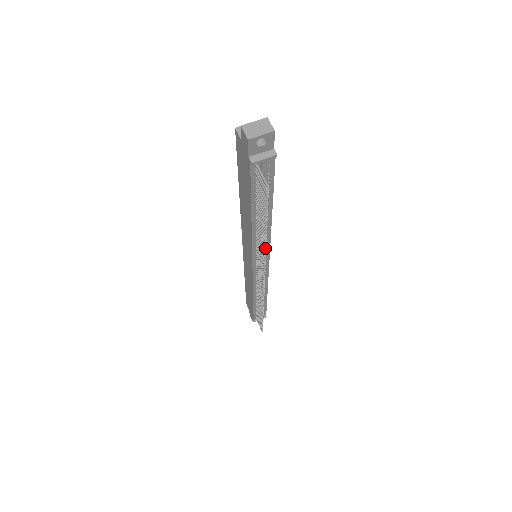
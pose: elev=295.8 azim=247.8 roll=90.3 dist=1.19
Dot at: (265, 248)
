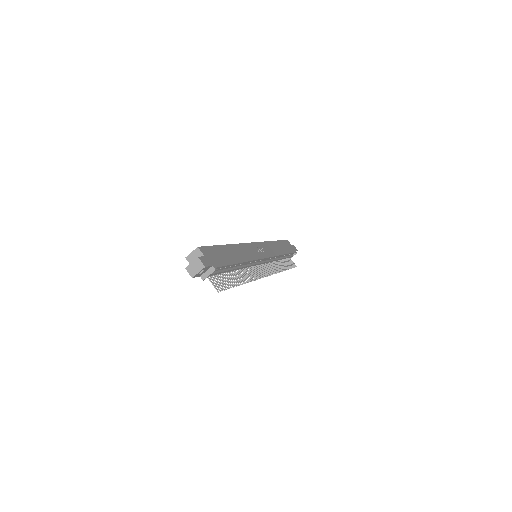
Dot at: (248, 281)
